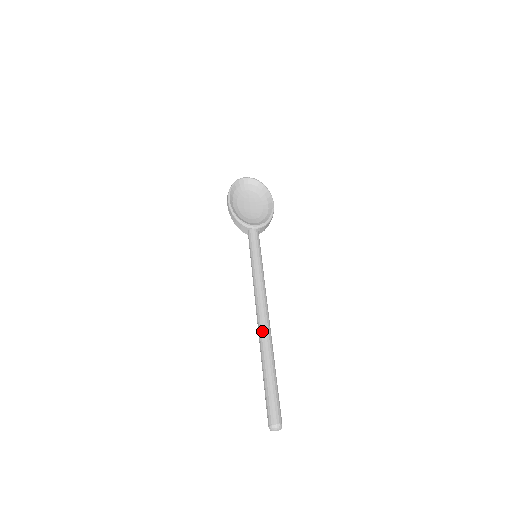
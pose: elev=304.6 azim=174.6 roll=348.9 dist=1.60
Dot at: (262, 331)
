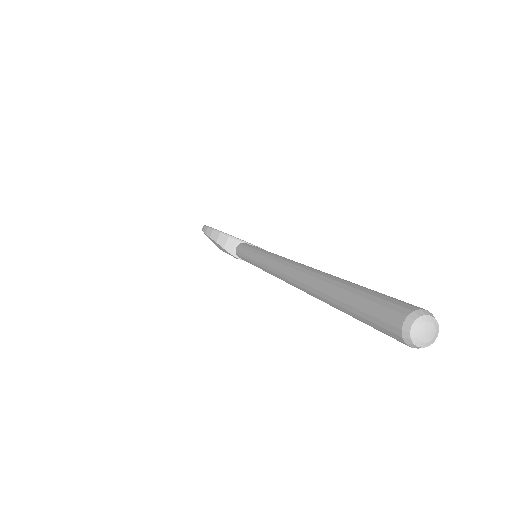
Dot at: (305, 267)
